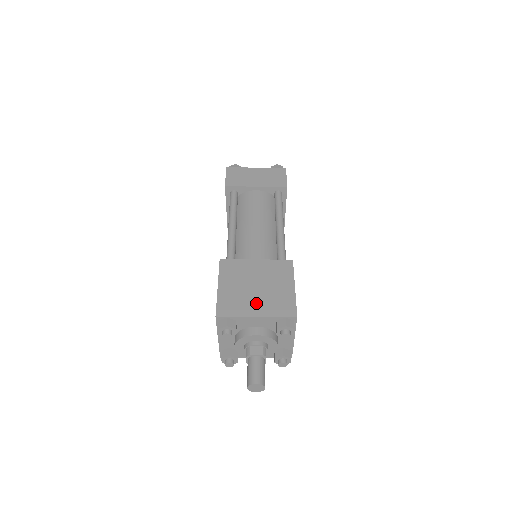
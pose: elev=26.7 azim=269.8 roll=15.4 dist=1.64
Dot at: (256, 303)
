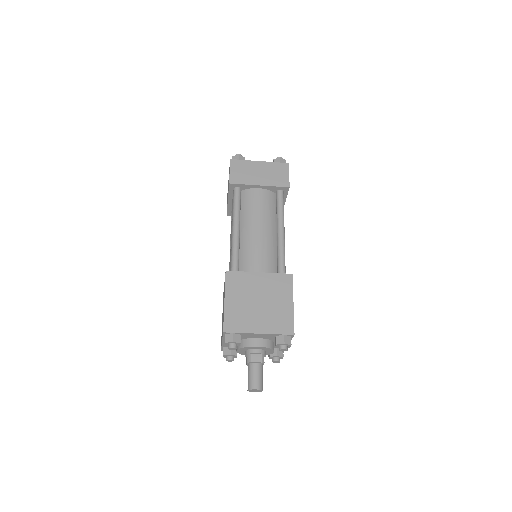
Dot at: (259, 319)
